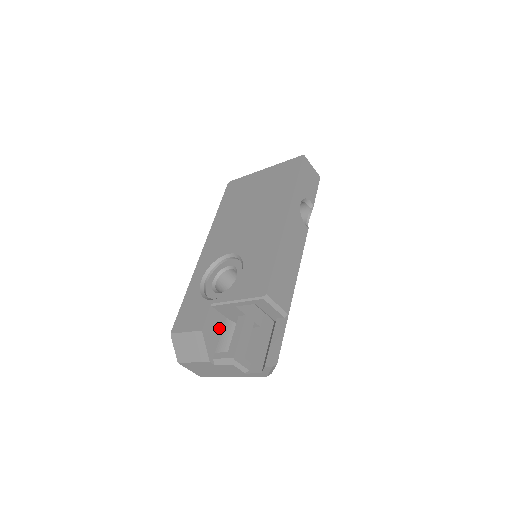
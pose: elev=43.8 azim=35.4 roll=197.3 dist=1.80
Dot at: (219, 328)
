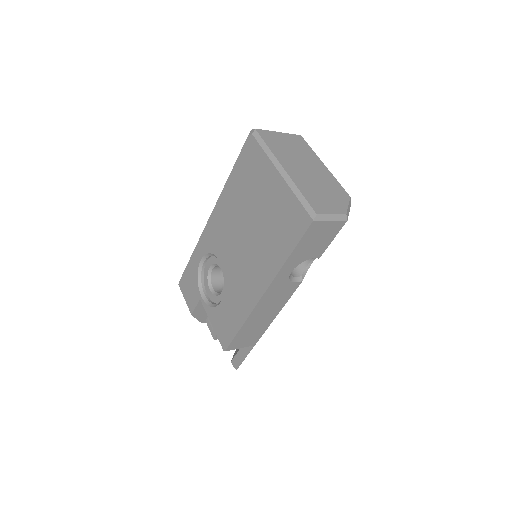
Dot at: occluded
